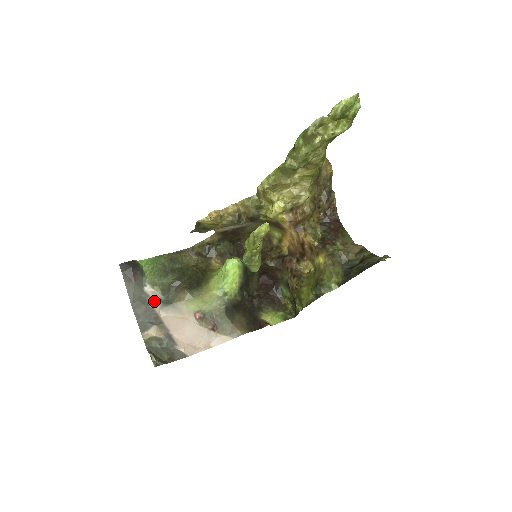
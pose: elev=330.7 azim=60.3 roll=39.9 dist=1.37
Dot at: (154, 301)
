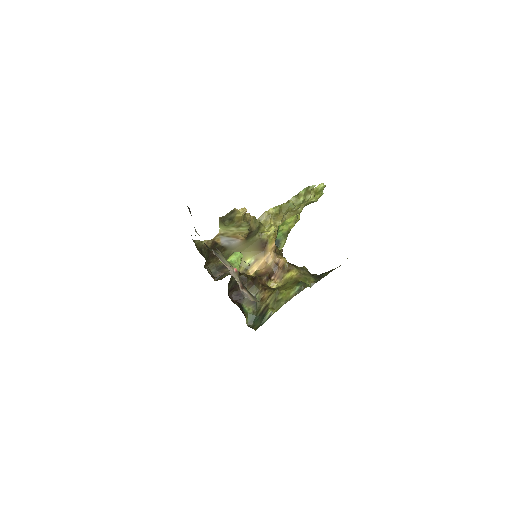
Dot at: occluded
